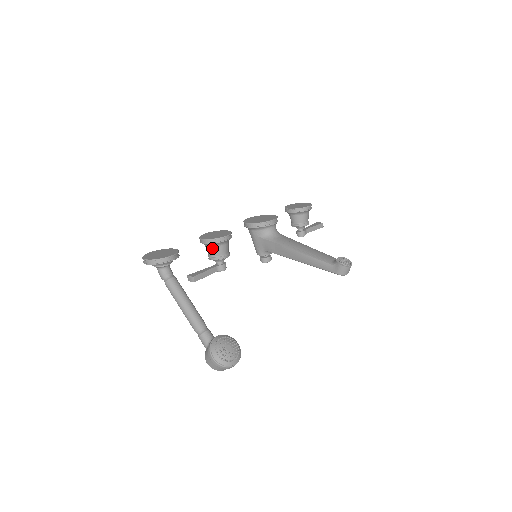
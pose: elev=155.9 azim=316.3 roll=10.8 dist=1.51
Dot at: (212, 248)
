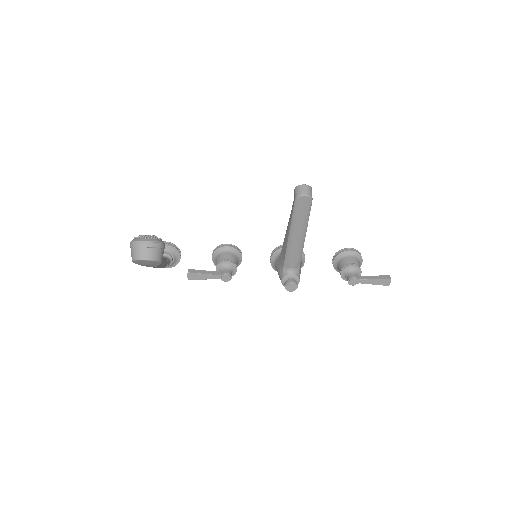
Dot at: (217, 258)
